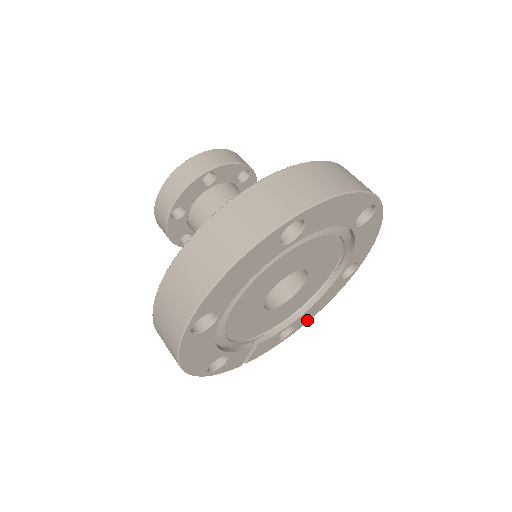
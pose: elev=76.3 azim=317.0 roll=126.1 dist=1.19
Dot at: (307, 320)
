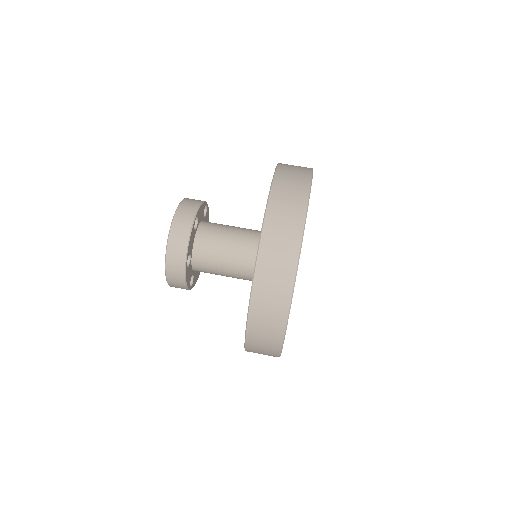
Dot at: occluded
